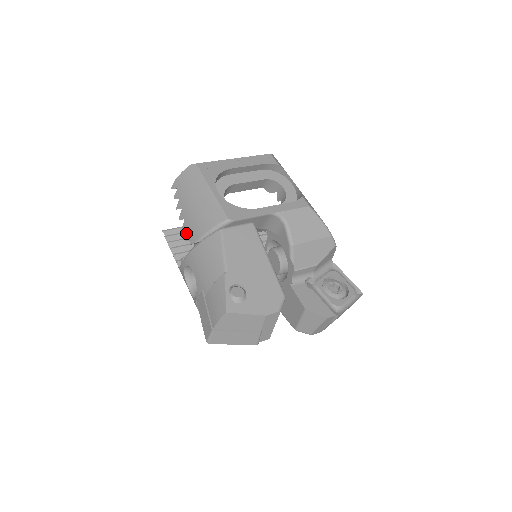
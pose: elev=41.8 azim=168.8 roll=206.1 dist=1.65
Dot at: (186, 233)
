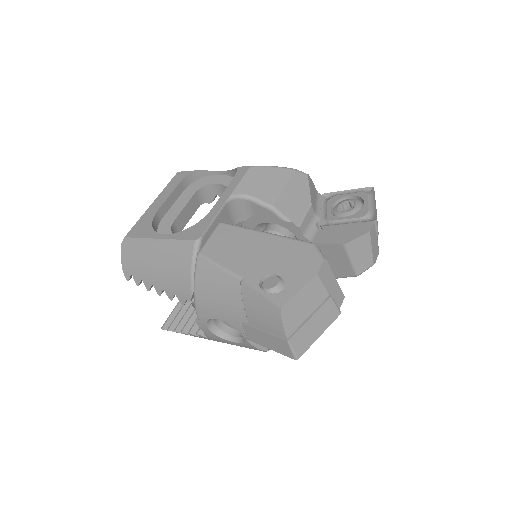
Dot at: occluded
